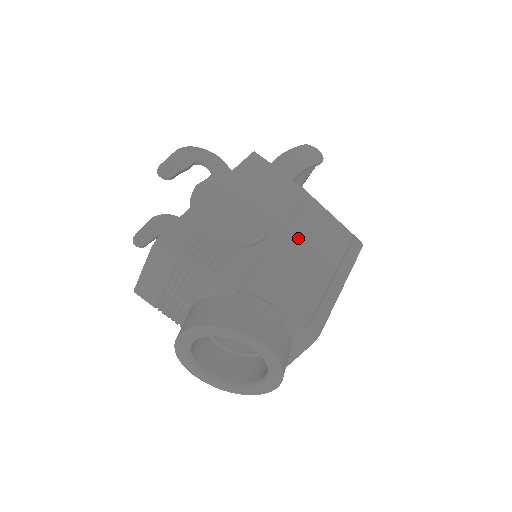
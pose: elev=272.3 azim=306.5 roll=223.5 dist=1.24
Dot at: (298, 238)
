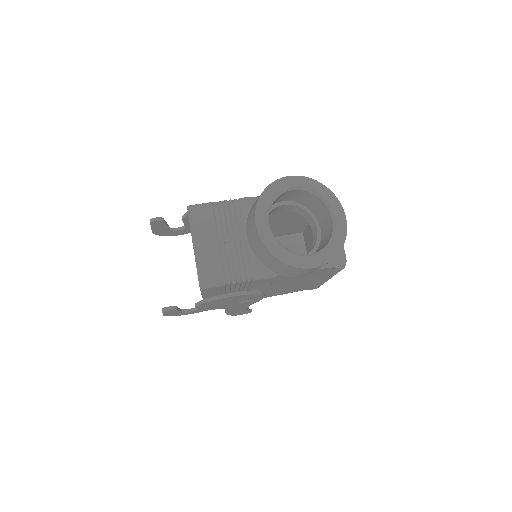
Dot at: occluded
